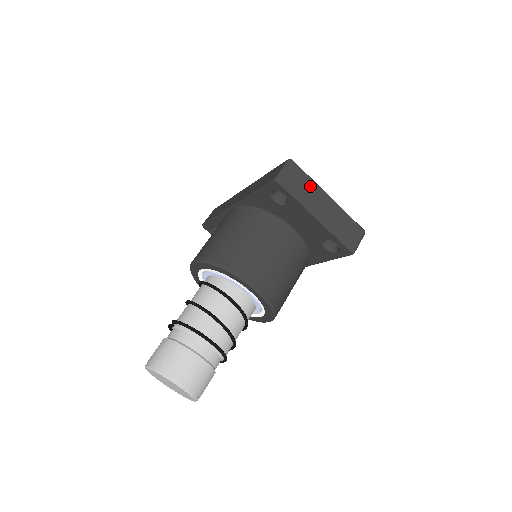
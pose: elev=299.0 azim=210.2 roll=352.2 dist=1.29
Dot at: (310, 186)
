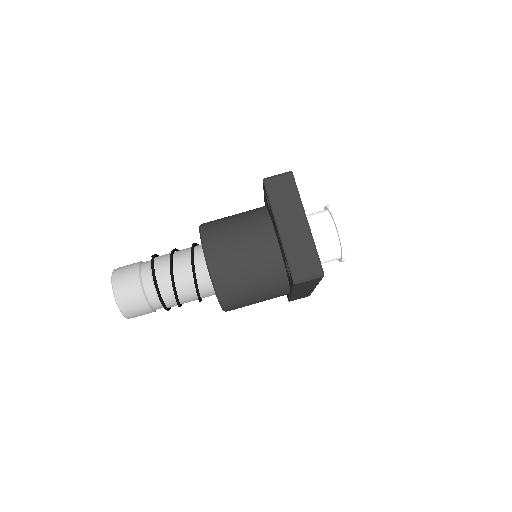
Dot at: (293, 202)
